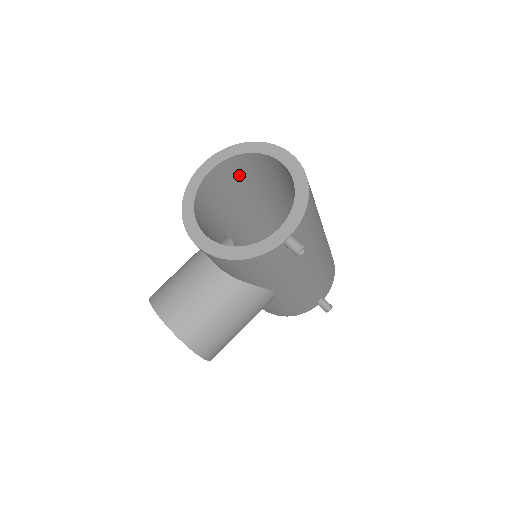
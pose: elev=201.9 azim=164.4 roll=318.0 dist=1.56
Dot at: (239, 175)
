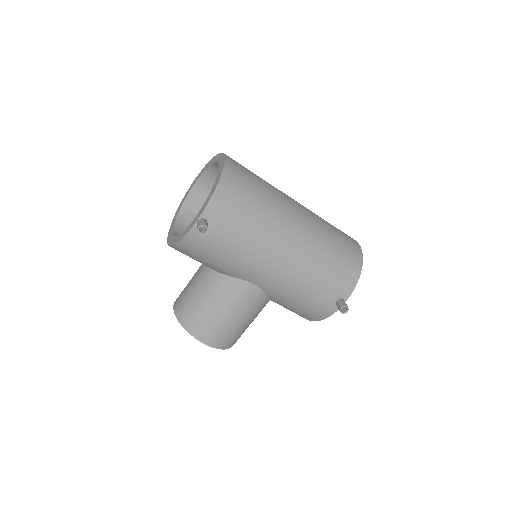
Dot at: occluded
